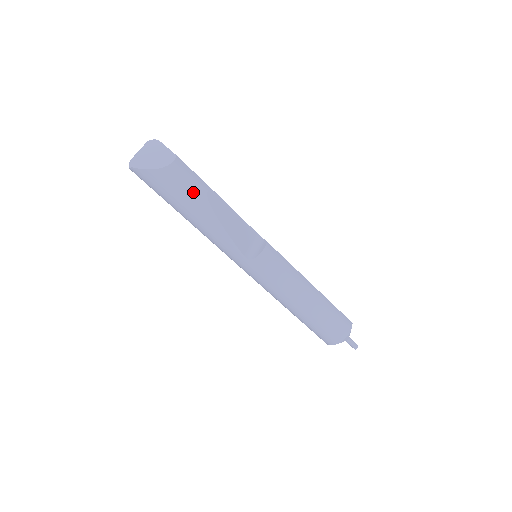
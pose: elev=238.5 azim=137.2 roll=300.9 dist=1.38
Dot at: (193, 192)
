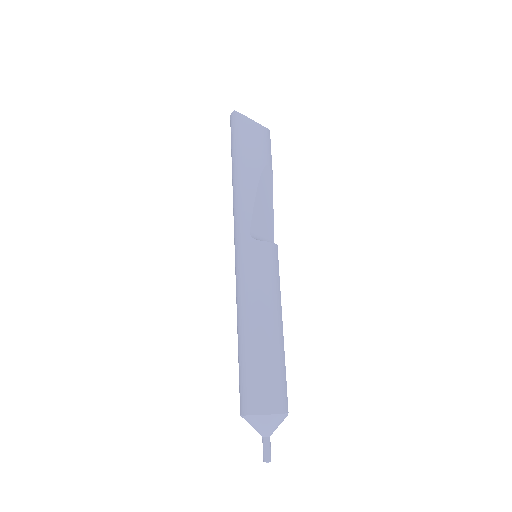
Dot at: (259, 152)
